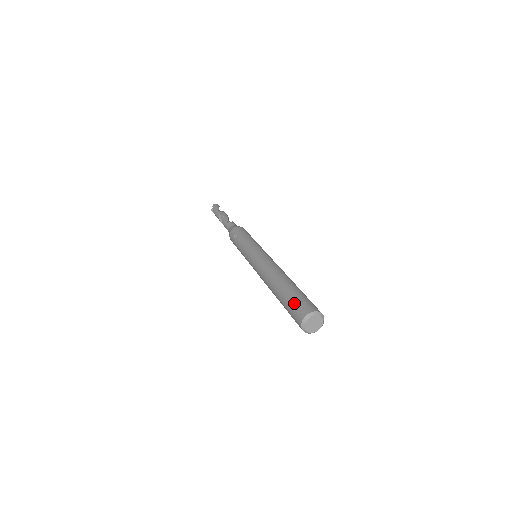
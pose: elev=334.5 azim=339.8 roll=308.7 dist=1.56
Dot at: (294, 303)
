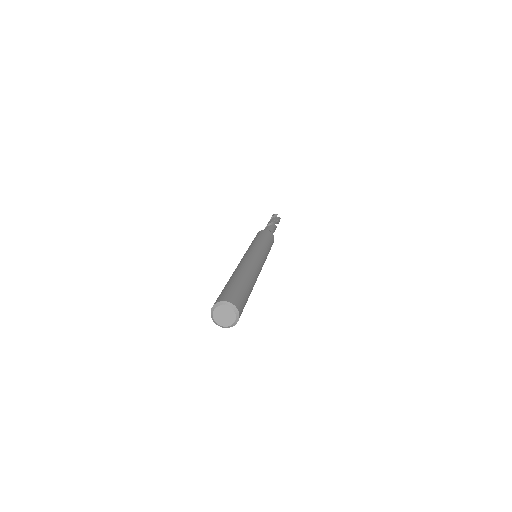
Dot at: occluded
